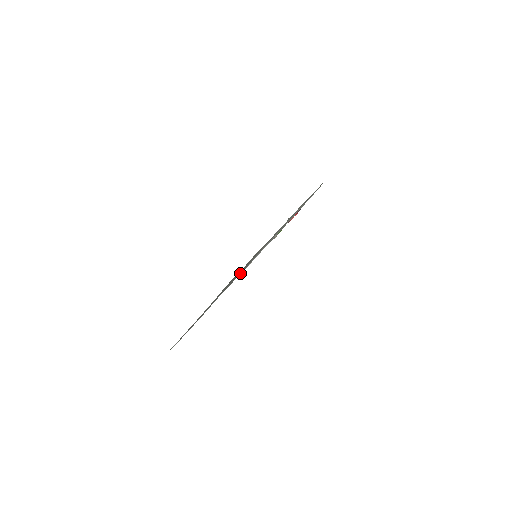
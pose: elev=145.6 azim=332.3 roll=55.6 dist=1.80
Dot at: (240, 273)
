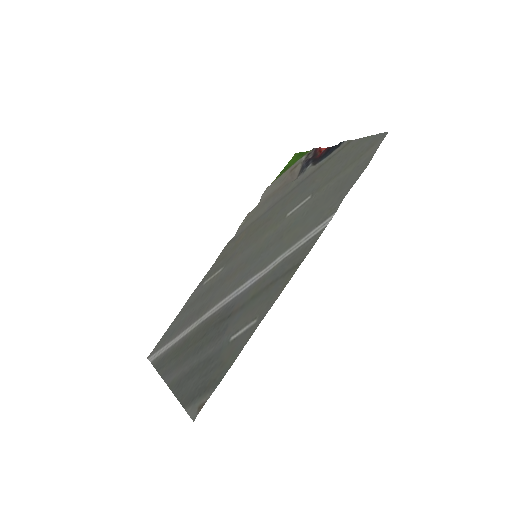
Dot at: (225, 324)
